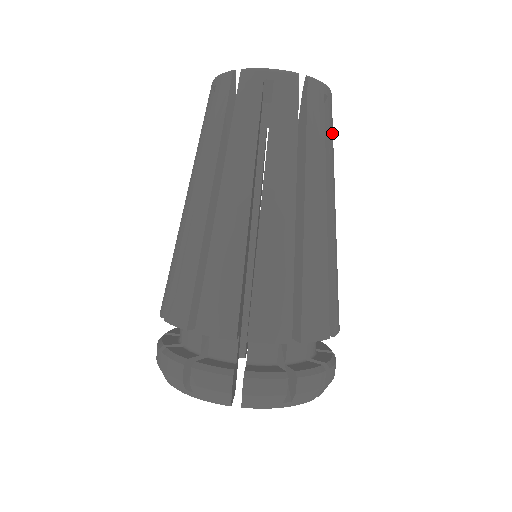
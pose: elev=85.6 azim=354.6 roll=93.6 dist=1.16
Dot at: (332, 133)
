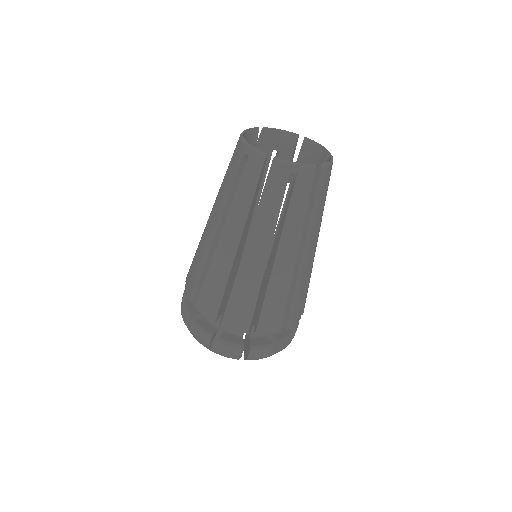
Dot at: occluded
